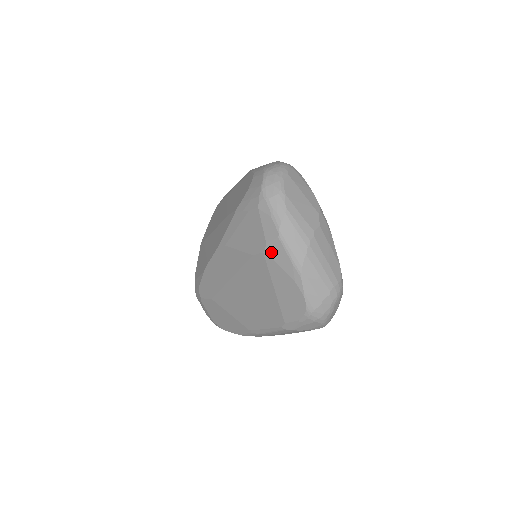
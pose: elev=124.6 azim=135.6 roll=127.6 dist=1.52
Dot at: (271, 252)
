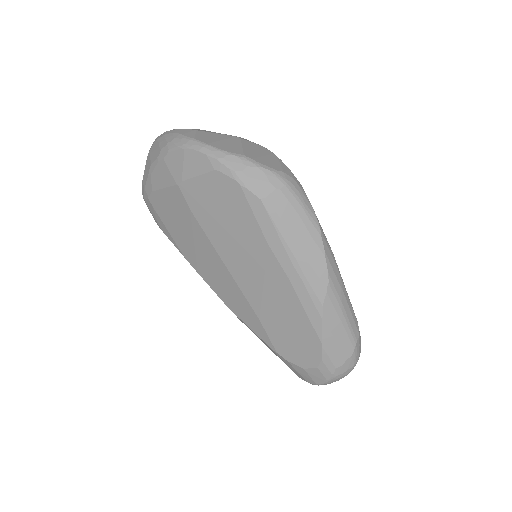
Dot at: occluded
